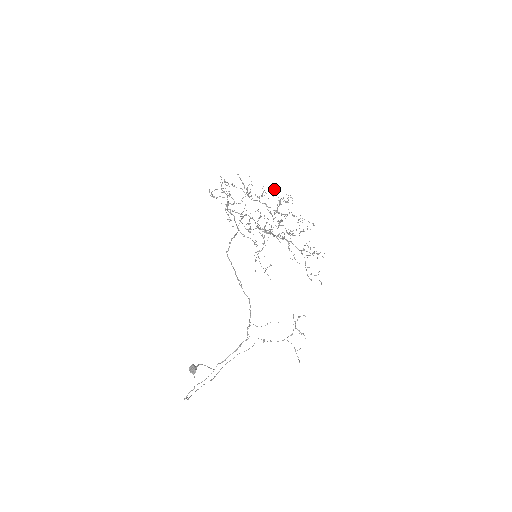
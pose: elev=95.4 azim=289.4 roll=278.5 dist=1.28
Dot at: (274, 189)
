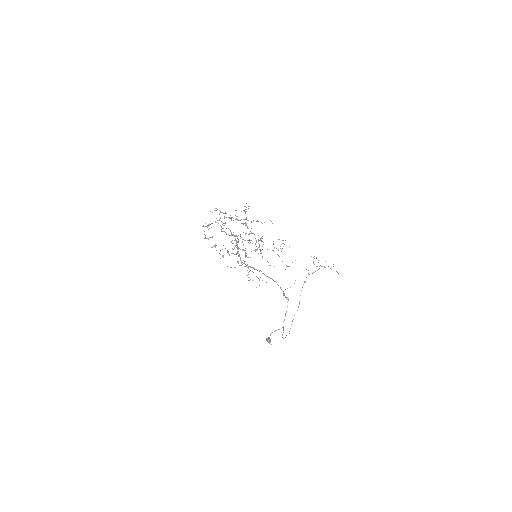
Dot at: occluded
